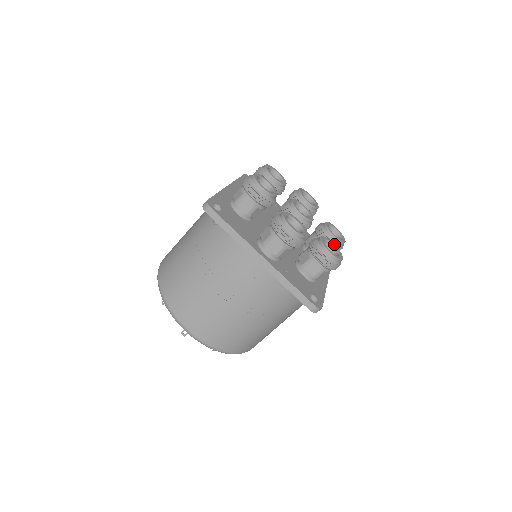
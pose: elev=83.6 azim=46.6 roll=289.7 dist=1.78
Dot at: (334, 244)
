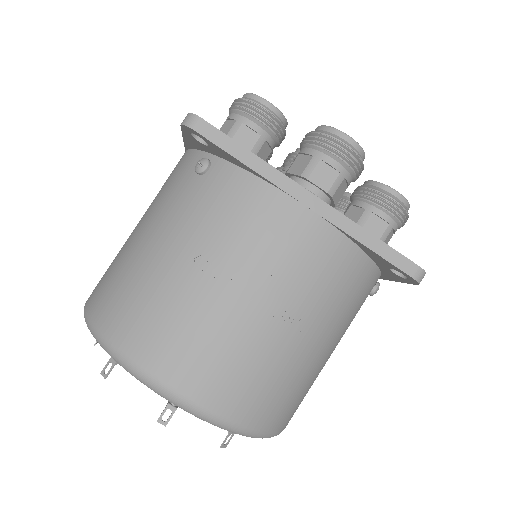
Dot at: occluded
